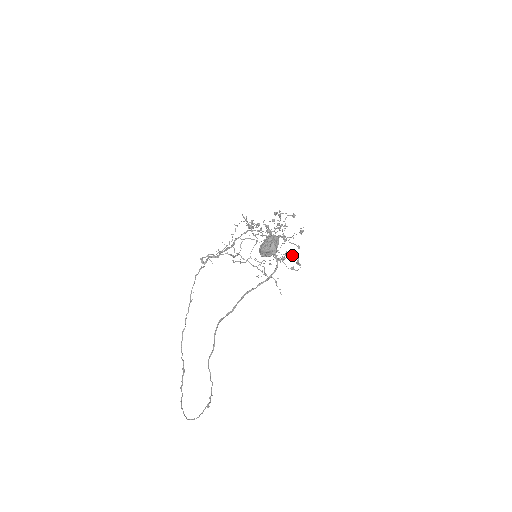
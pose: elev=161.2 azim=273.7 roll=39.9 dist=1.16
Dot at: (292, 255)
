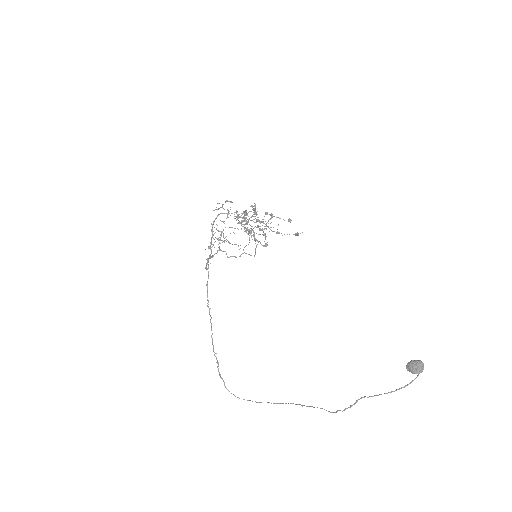
Dot at: occluded
